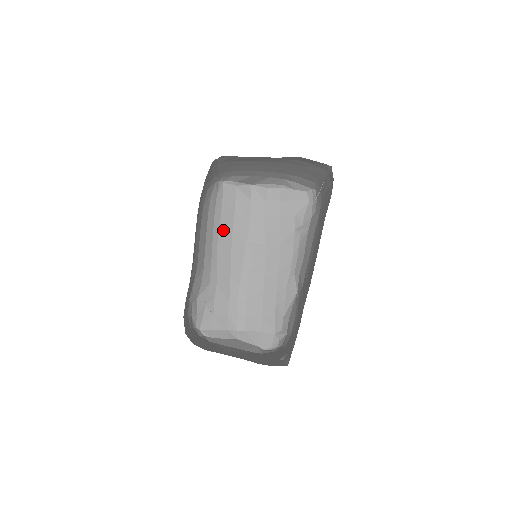
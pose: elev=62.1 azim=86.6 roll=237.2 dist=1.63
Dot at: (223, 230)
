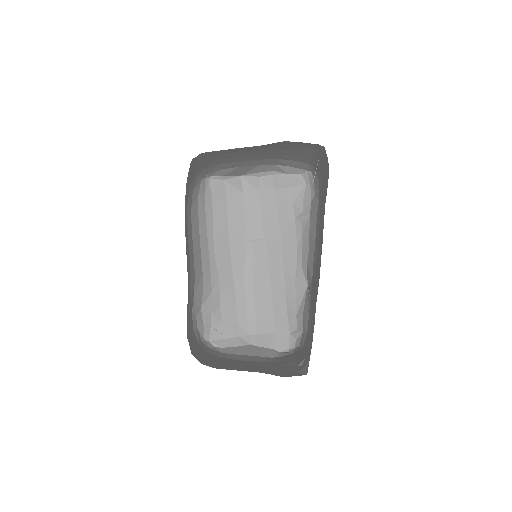
Dot at: (218, 230)
